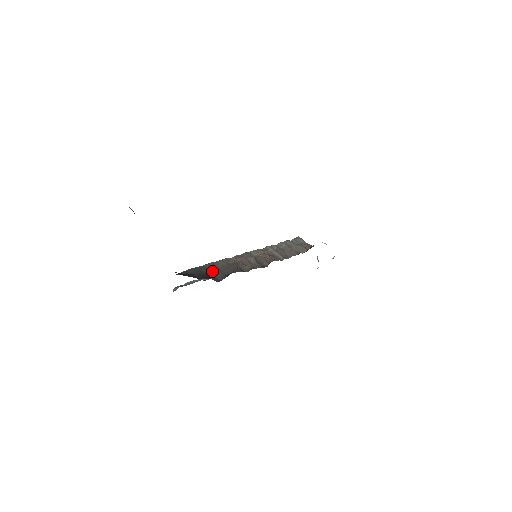
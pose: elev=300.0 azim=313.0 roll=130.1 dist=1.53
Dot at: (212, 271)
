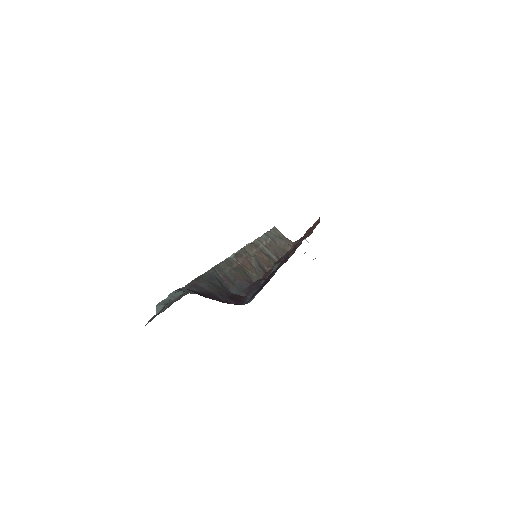
Dot at: (223, 283)
